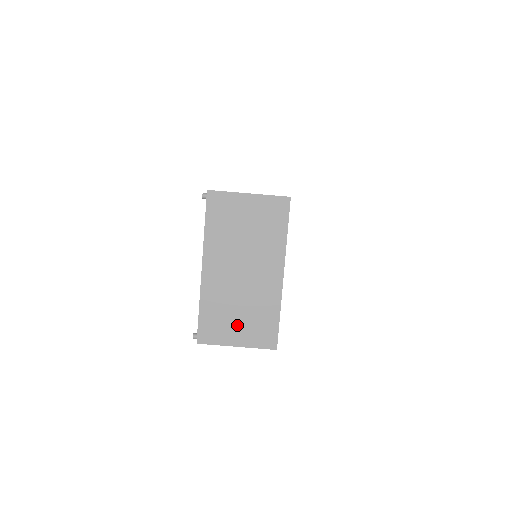
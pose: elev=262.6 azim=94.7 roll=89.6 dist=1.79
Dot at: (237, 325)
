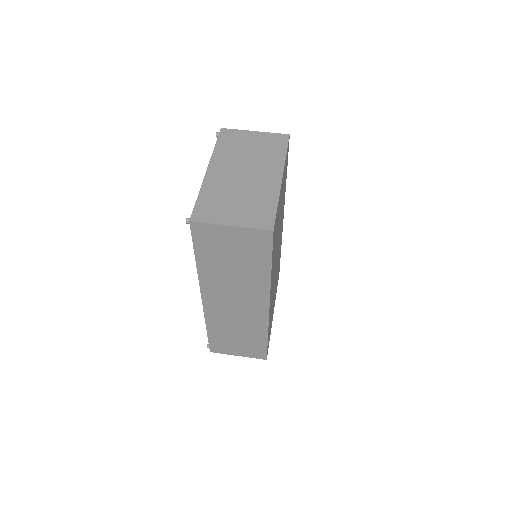
Dot at: (234, 209)
